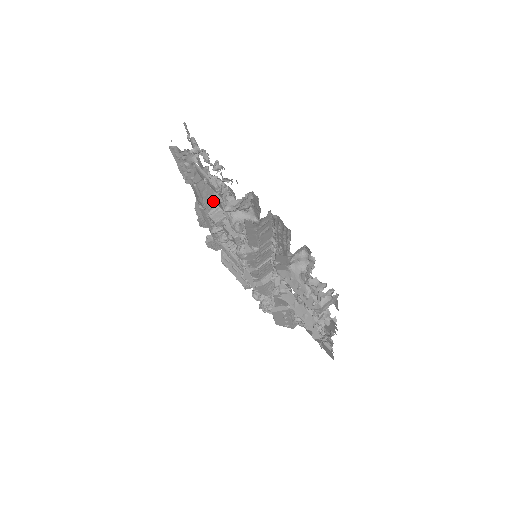
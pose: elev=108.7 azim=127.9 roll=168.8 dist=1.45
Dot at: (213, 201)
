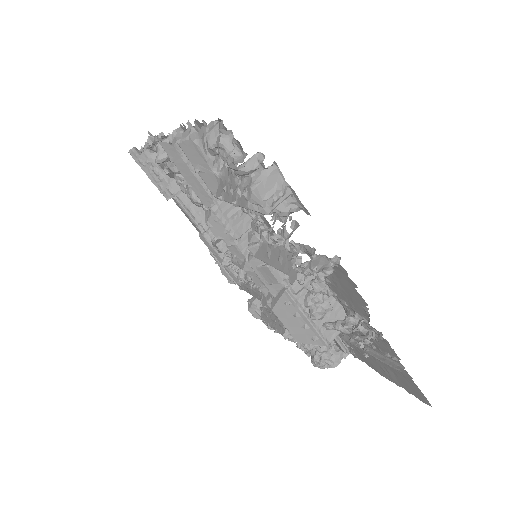
Dot at: occluded
